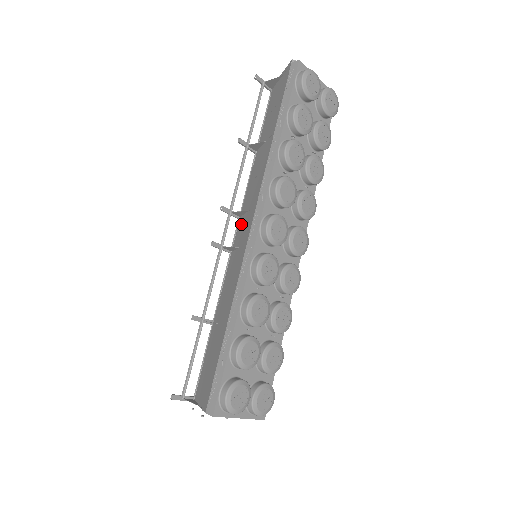
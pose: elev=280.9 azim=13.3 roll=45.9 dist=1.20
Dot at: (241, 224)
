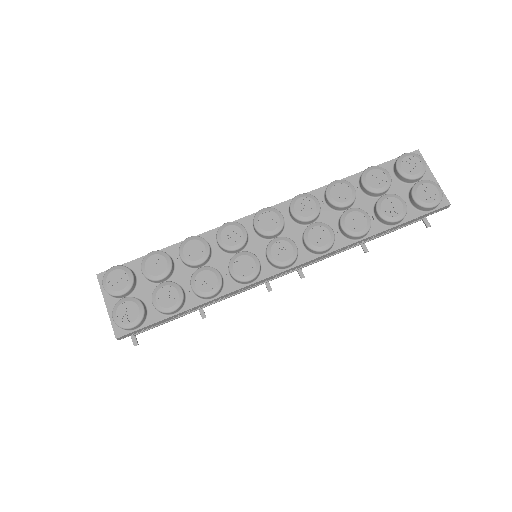
Dot at: occluded
